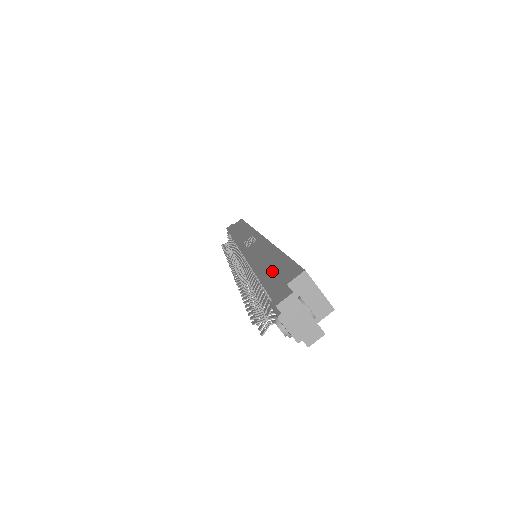
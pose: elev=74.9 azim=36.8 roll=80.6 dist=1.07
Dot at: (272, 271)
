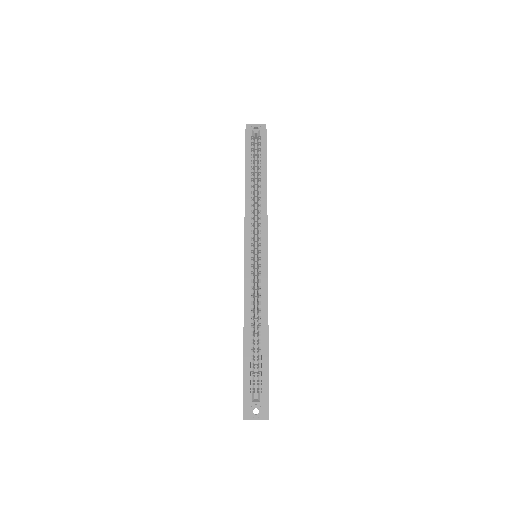
Dot at: occluded
